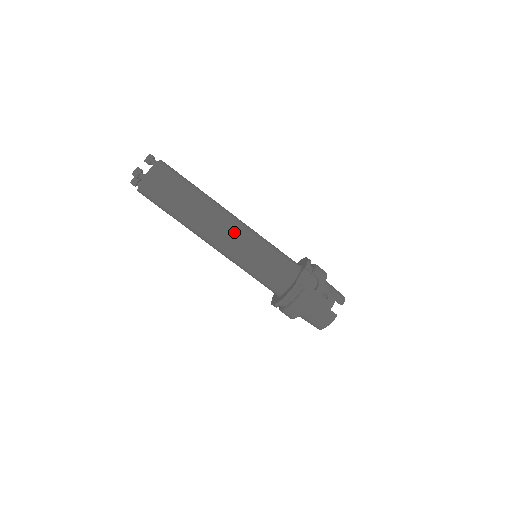
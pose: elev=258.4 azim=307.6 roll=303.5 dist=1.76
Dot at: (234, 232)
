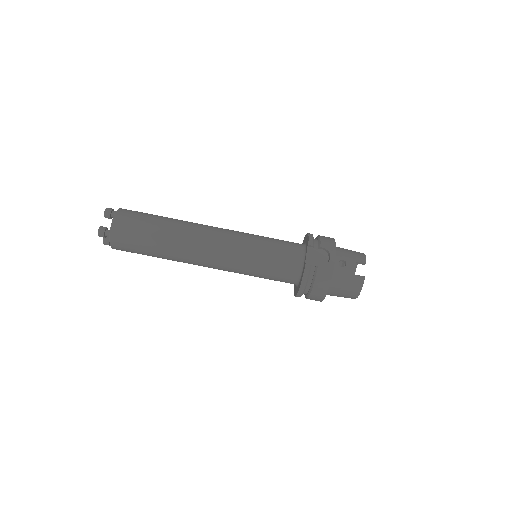
Dot at: (221, 244)
